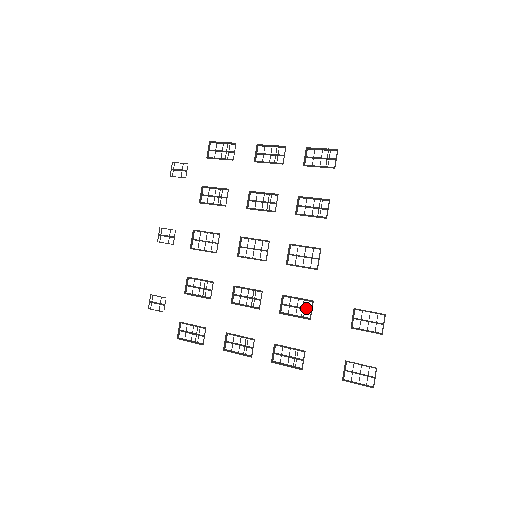
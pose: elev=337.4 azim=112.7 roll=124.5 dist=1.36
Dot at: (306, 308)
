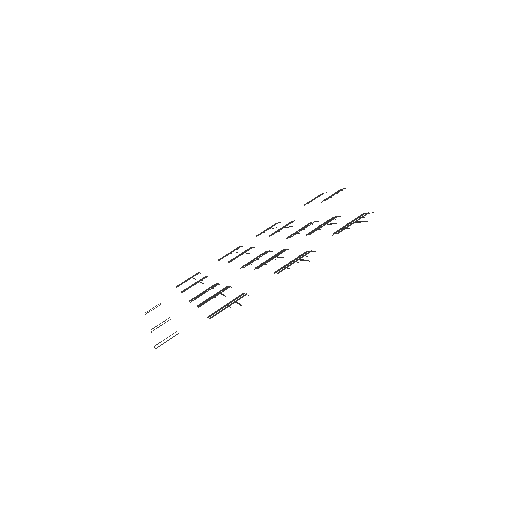
Dot at: occluded
